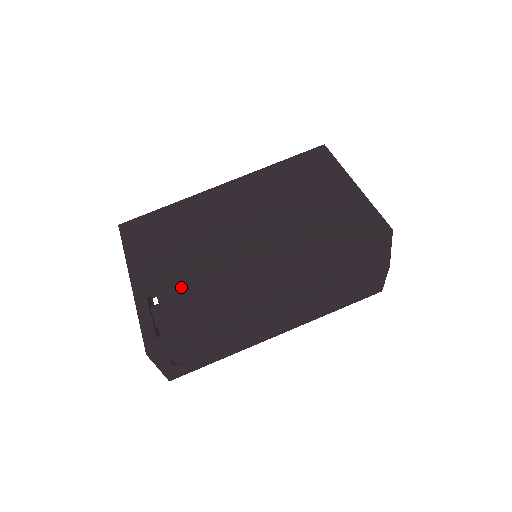
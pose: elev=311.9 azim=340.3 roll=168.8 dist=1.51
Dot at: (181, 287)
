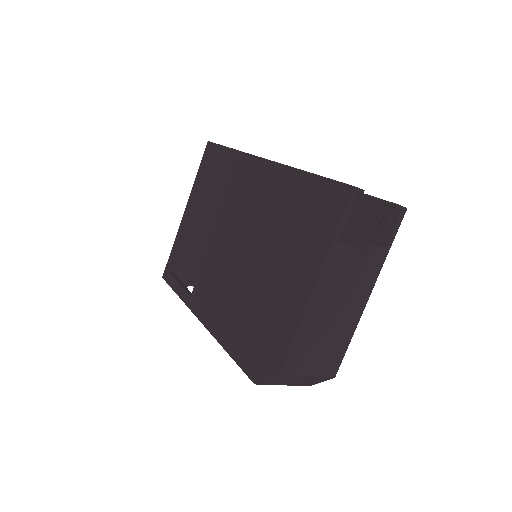
Dot at: (190, 248)
